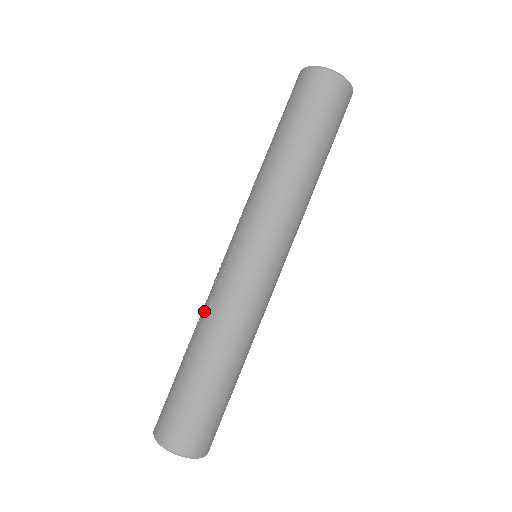
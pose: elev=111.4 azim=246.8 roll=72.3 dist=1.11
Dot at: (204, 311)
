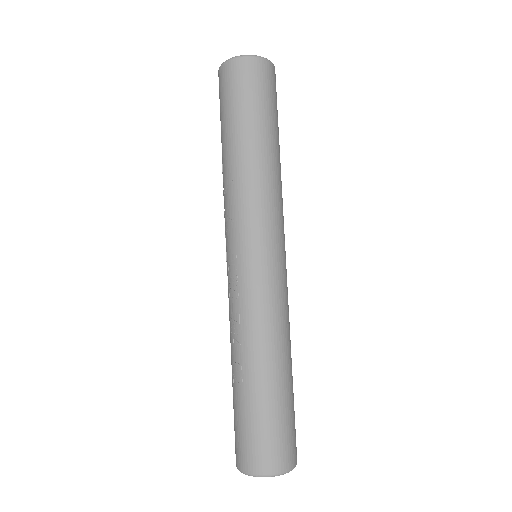
Dot at: (234, 329)
